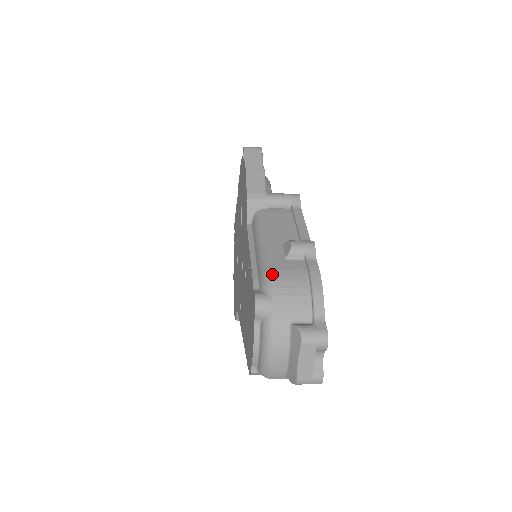
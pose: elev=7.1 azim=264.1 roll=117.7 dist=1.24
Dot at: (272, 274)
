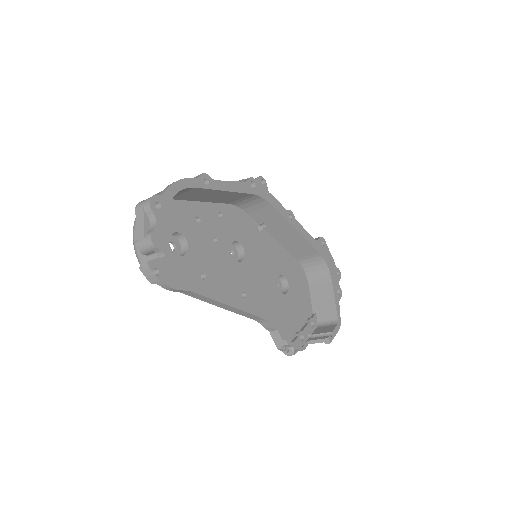
Dot at: occluded
